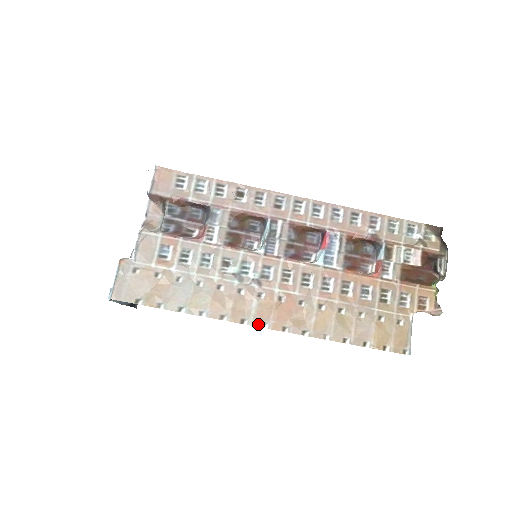
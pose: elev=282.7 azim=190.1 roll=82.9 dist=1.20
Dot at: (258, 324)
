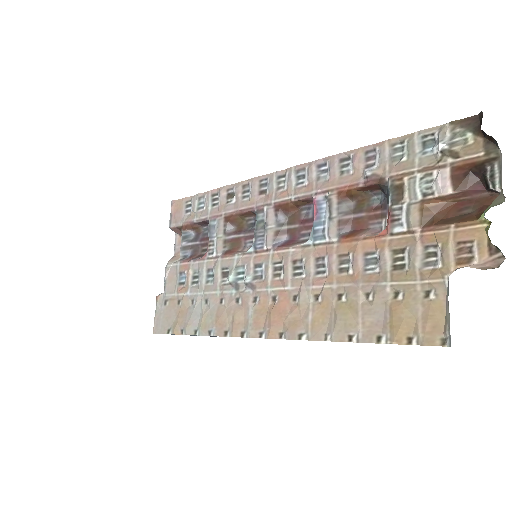
Dot at: (256, 335)
